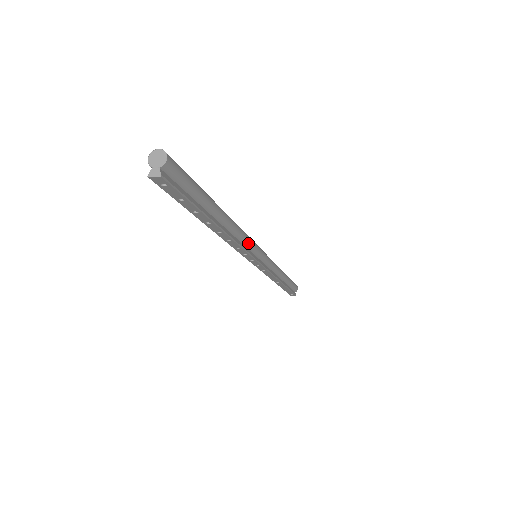
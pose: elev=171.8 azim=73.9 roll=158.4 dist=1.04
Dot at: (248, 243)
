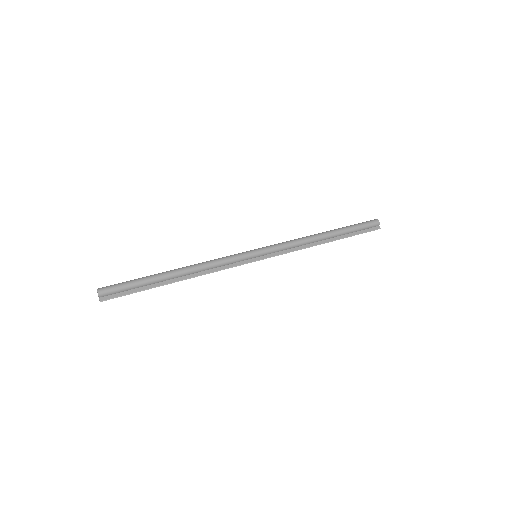
Dot at: (226, 263)
